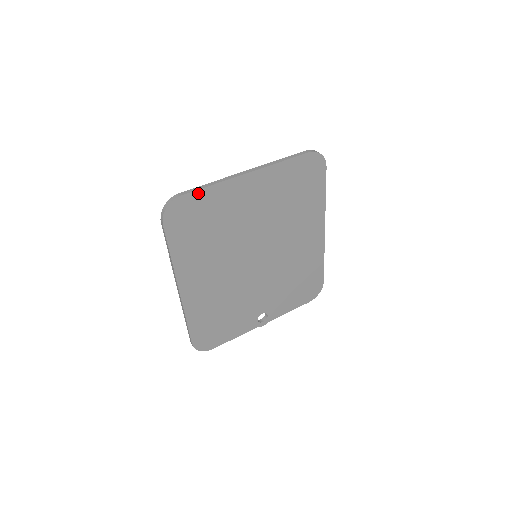
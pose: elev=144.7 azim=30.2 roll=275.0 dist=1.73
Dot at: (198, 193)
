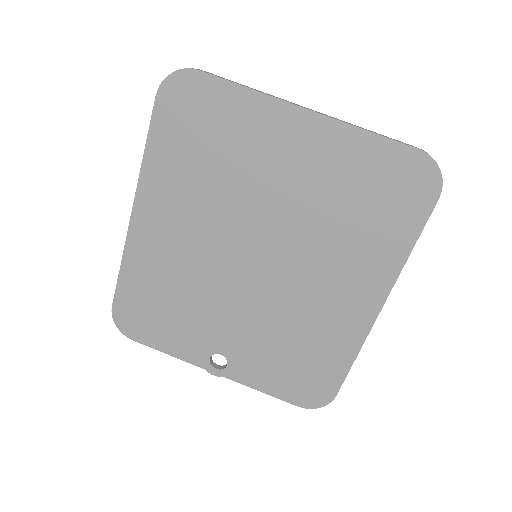
Dot at: (222, 84)
